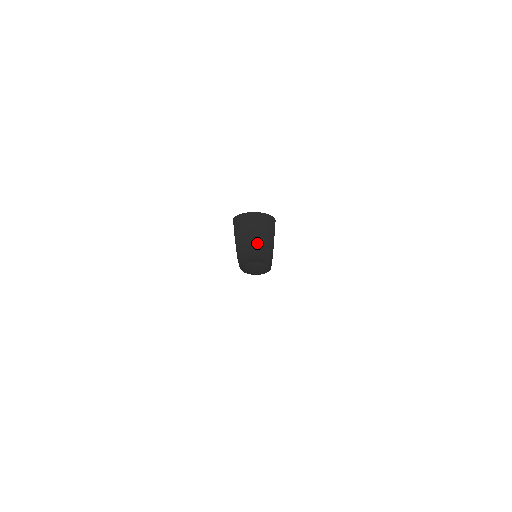
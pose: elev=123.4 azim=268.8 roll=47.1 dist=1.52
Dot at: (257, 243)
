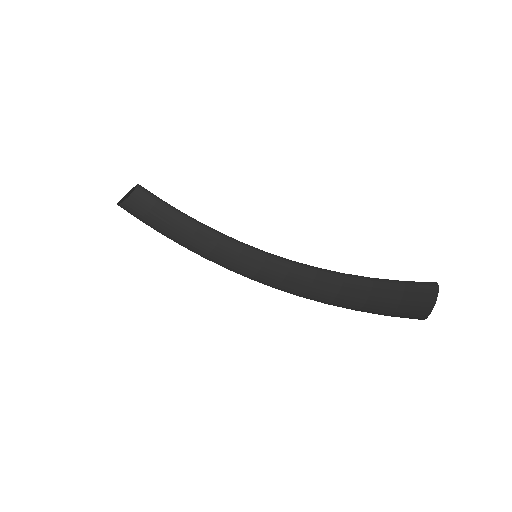
Dot at: occluded
